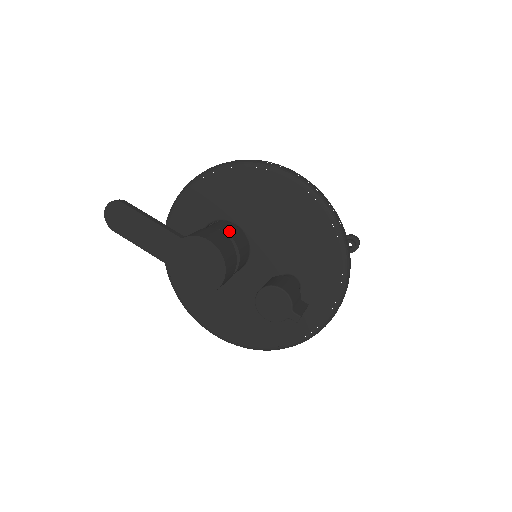
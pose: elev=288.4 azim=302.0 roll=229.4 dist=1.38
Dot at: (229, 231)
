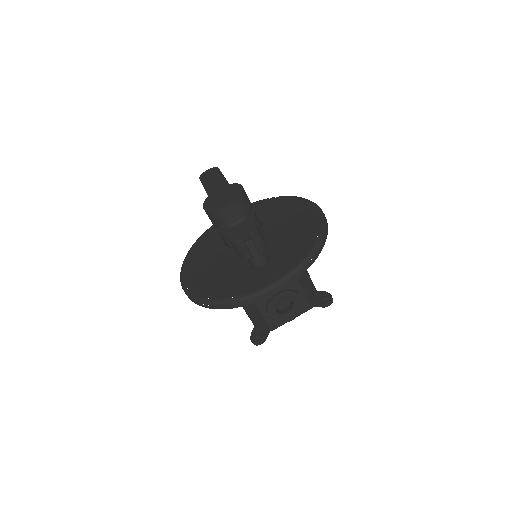
Dot at: occluded
